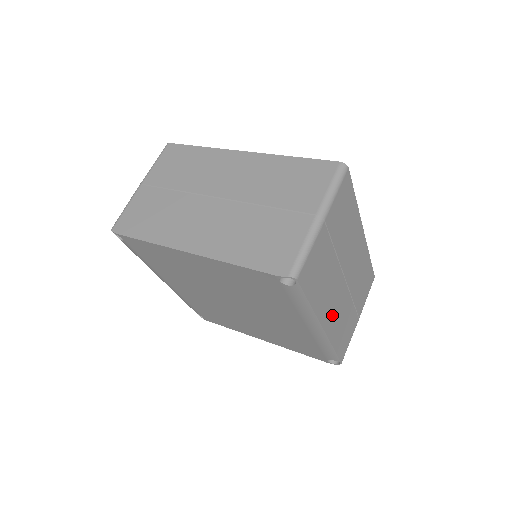
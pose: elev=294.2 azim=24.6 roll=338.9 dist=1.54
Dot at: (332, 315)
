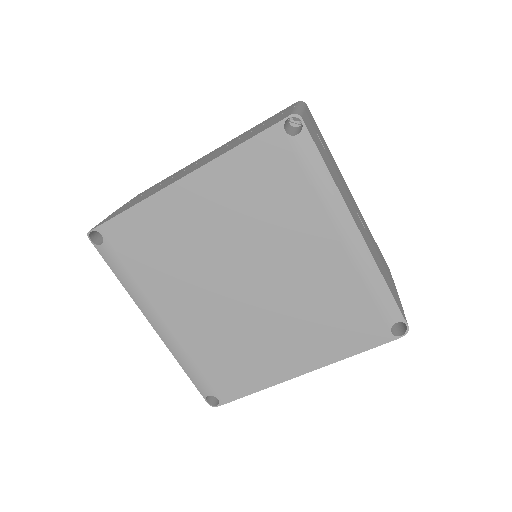
Dot at: occluded
